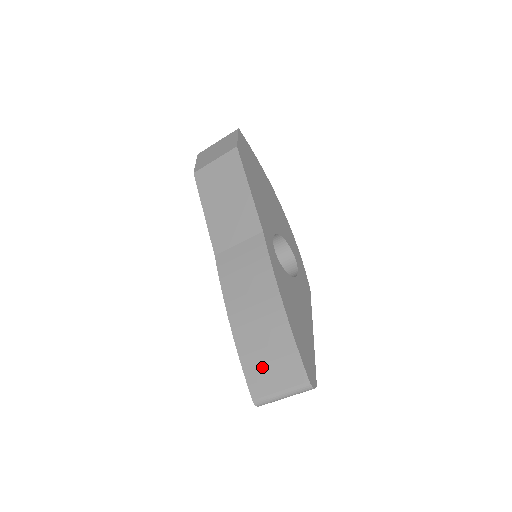
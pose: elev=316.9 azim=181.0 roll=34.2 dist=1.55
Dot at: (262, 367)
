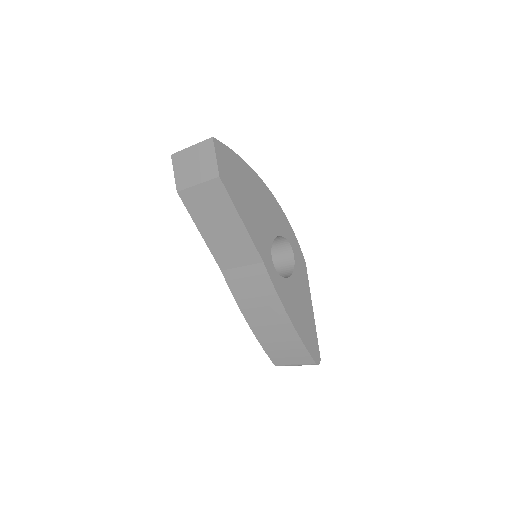
Dot at: (279, 351)
